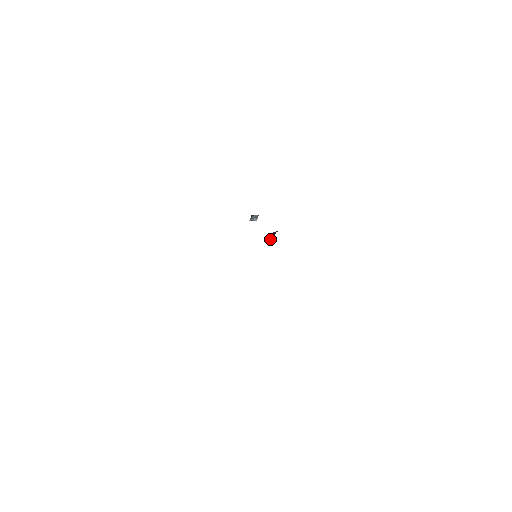
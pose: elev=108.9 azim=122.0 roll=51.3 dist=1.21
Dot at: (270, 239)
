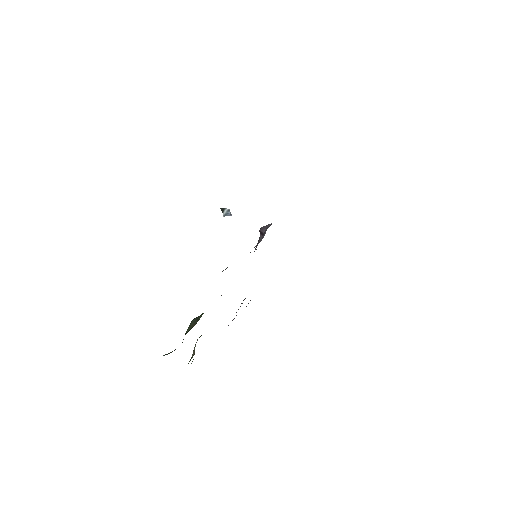
Dot at: (260, 238)
